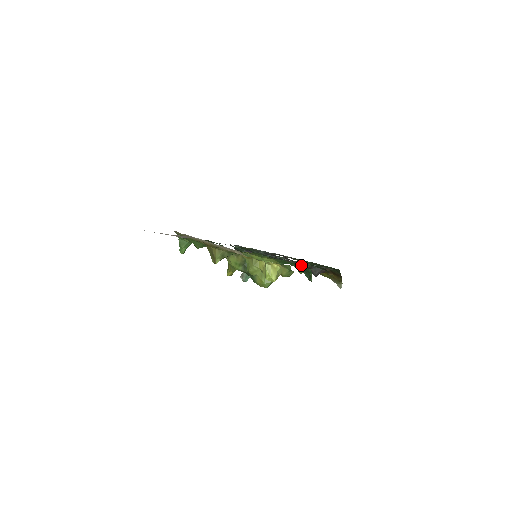
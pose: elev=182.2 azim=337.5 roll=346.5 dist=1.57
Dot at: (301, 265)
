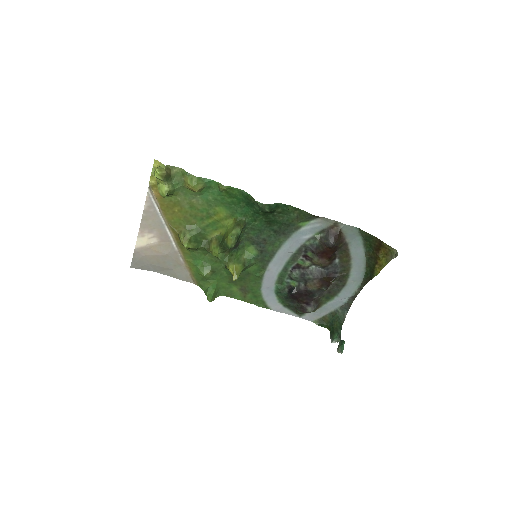
Dot at: (314, 247)
